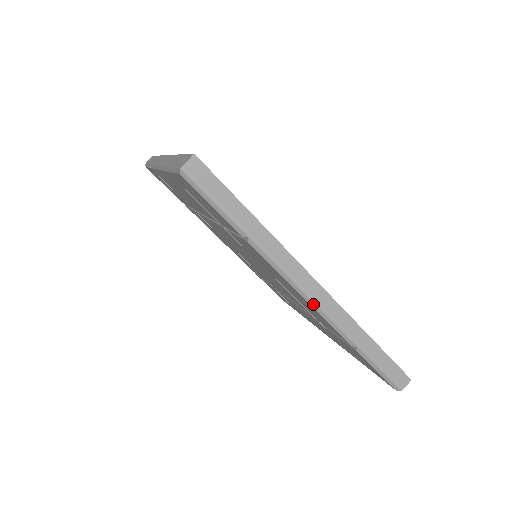
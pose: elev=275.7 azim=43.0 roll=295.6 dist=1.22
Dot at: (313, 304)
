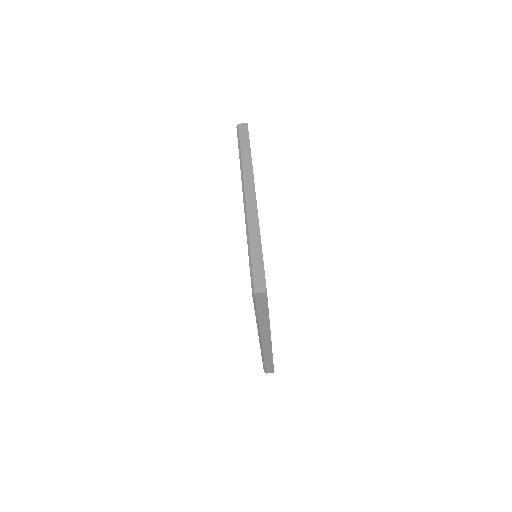
Dot at: (261, 343)
